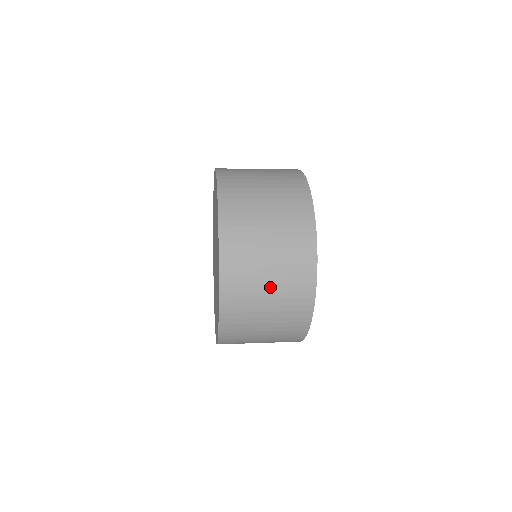
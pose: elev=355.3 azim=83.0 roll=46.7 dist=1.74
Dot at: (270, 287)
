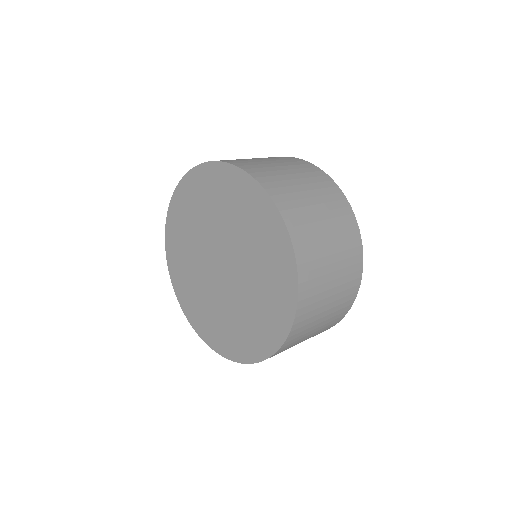
Dot at: (334, 267)
